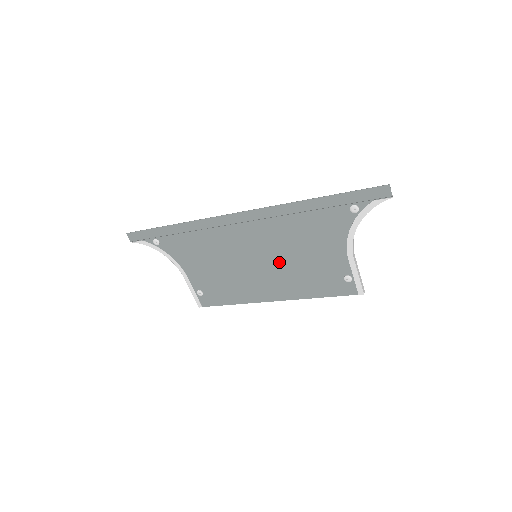
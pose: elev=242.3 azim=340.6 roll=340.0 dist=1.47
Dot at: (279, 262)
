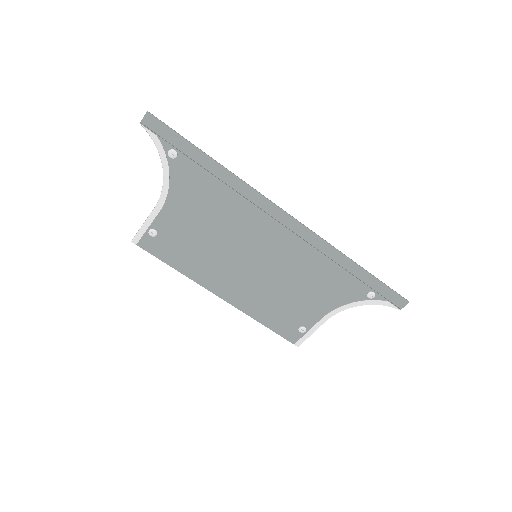
Dot at: (269, 277)
